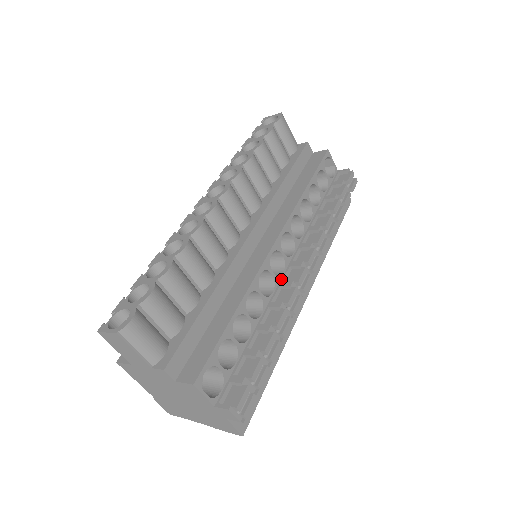
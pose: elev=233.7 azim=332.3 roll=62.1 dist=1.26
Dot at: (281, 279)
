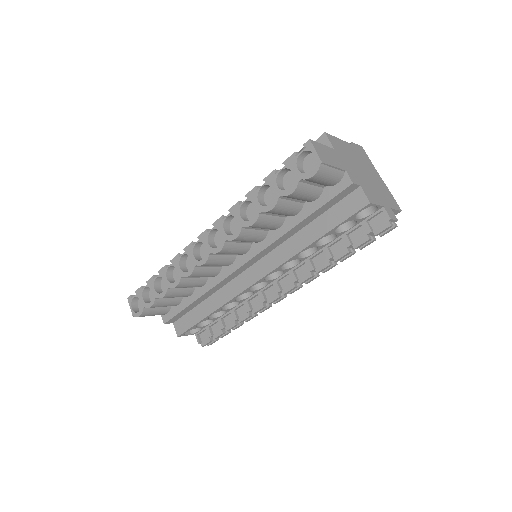
Dot at: (262, 289)
